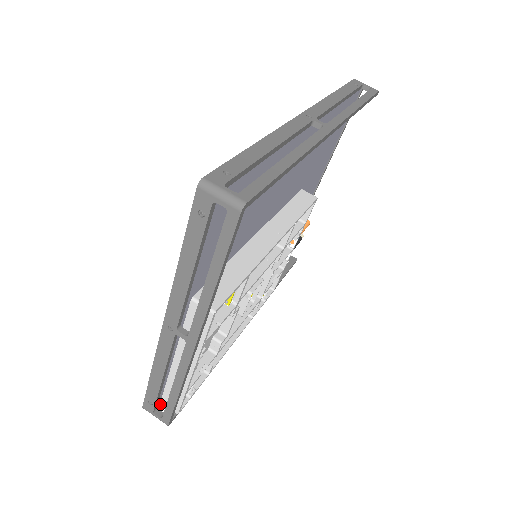
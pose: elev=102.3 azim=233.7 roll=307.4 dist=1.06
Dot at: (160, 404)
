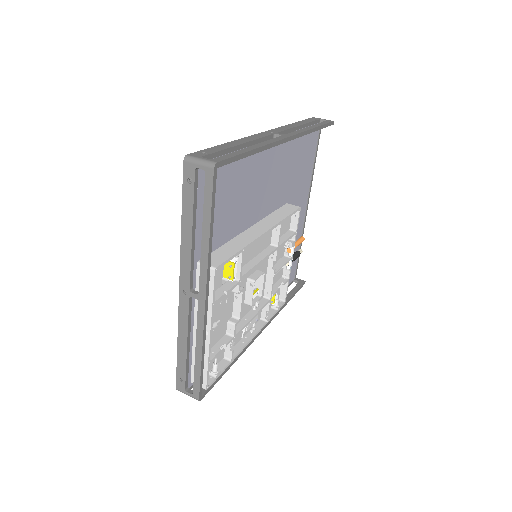
Dot at: (191, 385)
